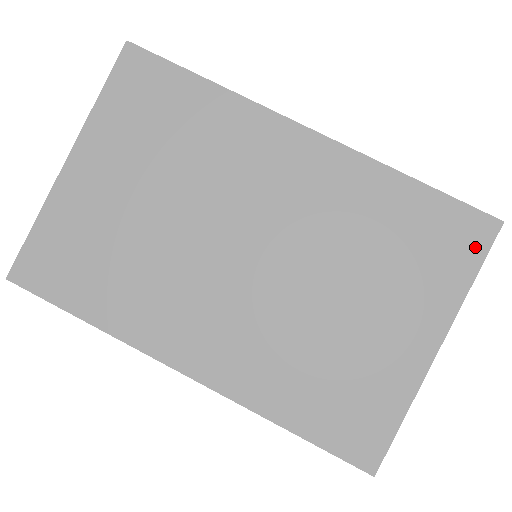
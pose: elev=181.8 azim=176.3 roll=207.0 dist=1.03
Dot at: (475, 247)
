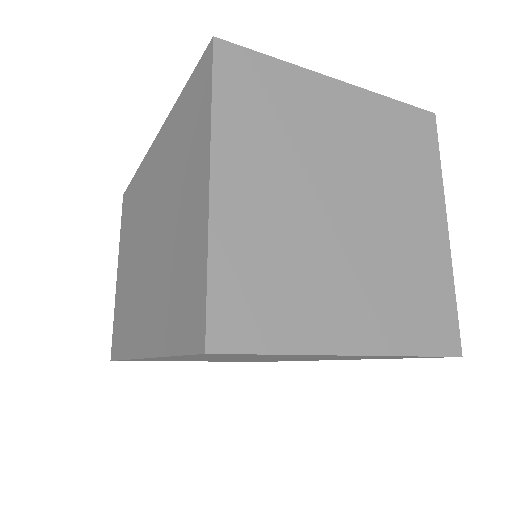
Dot at: (207, 79)
